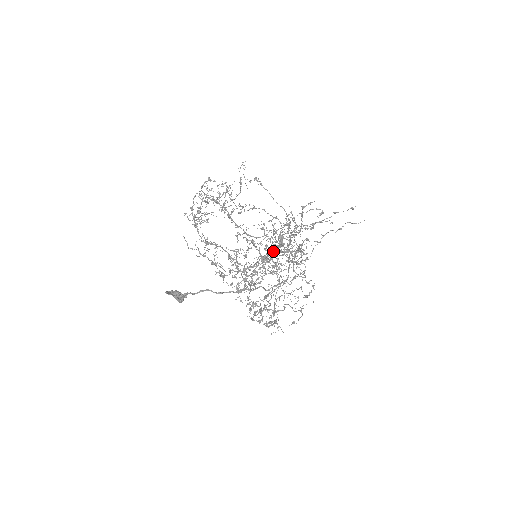
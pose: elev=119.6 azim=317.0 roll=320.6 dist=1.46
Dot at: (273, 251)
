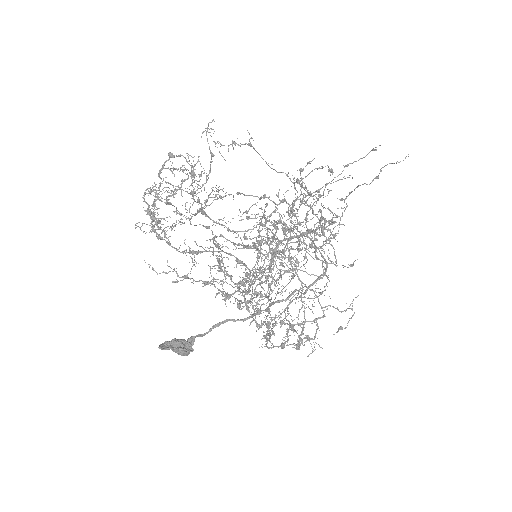
Dot at: (281, 240)
